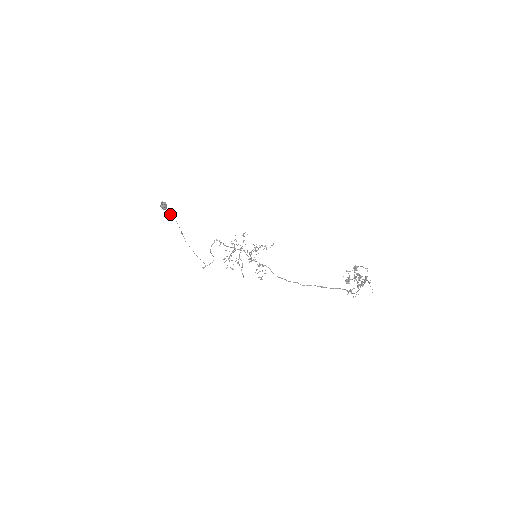
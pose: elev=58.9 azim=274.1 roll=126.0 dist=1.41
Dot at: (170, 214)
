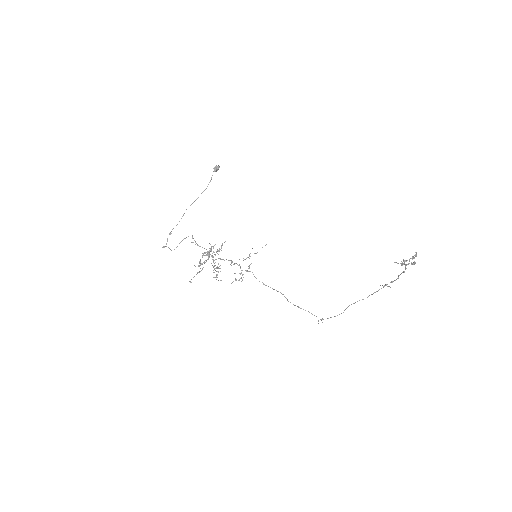
Dot at: (211, 178)
